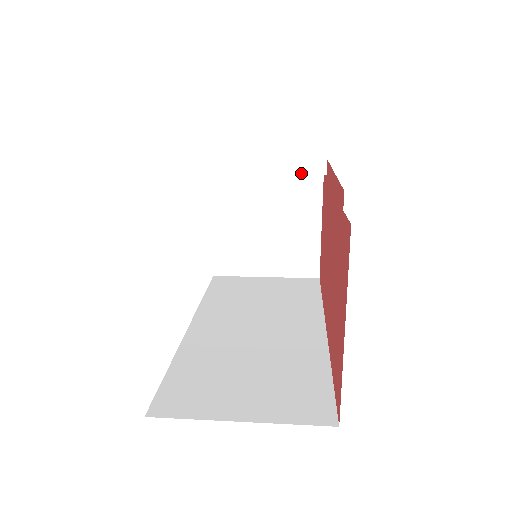
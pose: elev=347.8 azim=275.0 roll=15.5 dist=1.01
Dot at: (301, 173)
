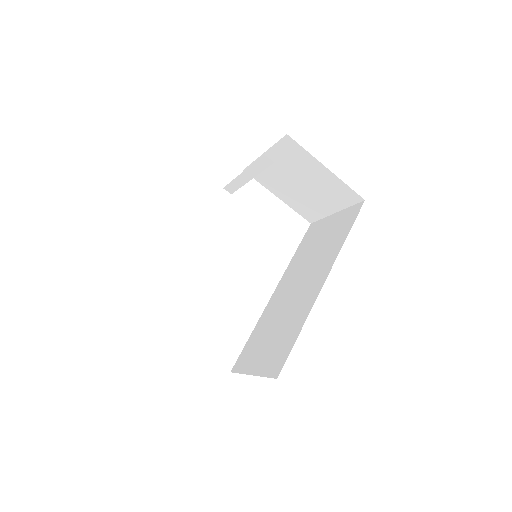
Dot at: (263, 169)
